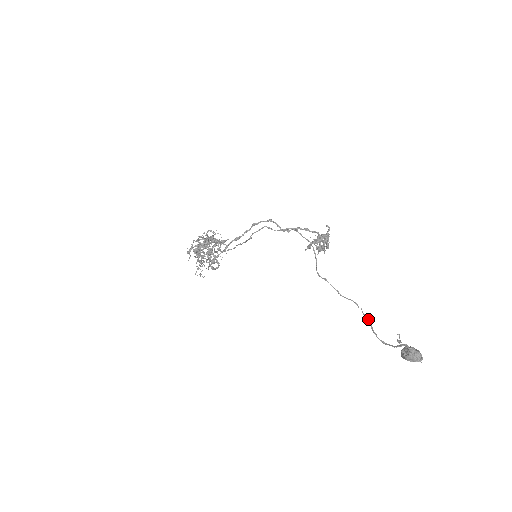
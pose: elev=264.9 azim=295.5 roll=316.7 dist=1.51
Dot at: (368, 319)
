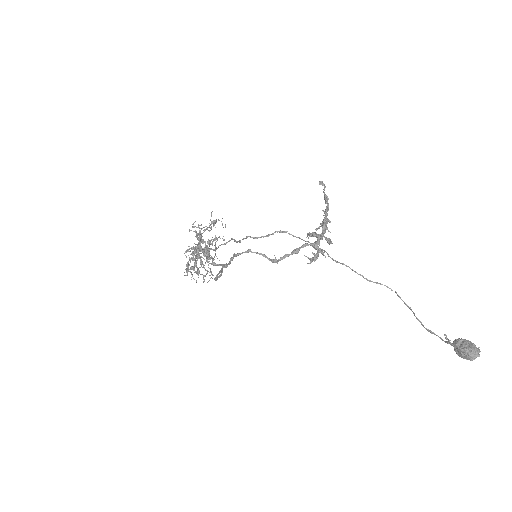
Dot at: (406, 305)
